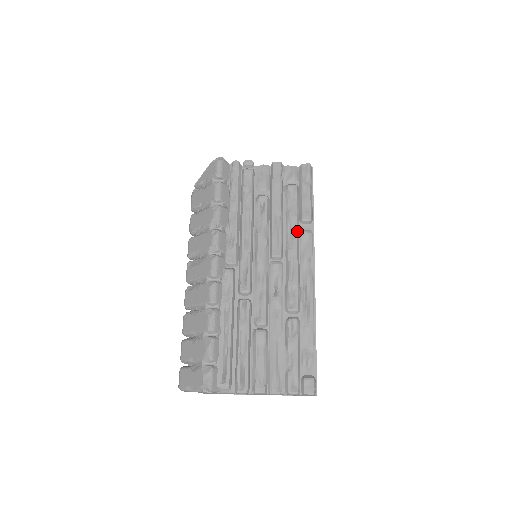
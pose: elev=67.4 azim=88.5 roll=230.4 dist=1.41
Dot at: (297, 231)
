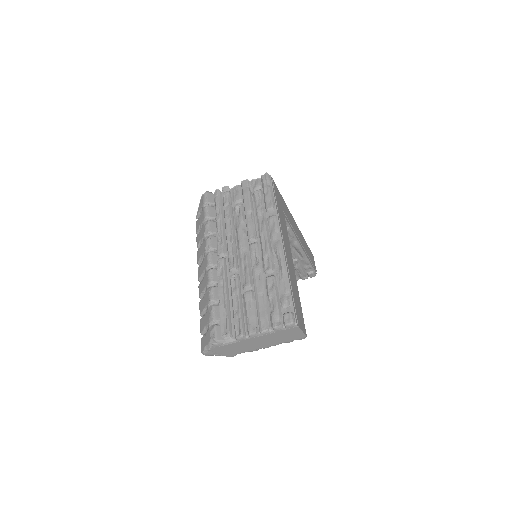
Dot at: (265, 218)
